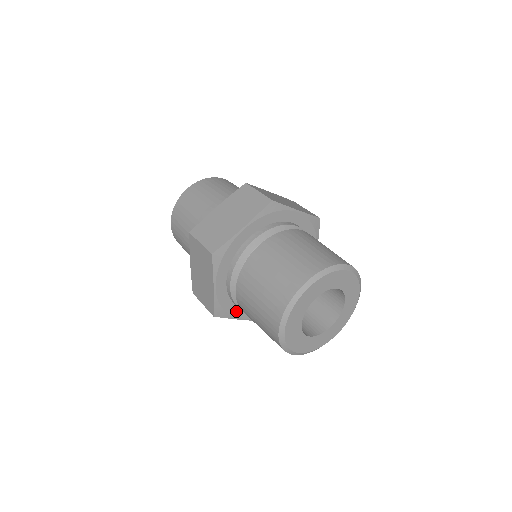
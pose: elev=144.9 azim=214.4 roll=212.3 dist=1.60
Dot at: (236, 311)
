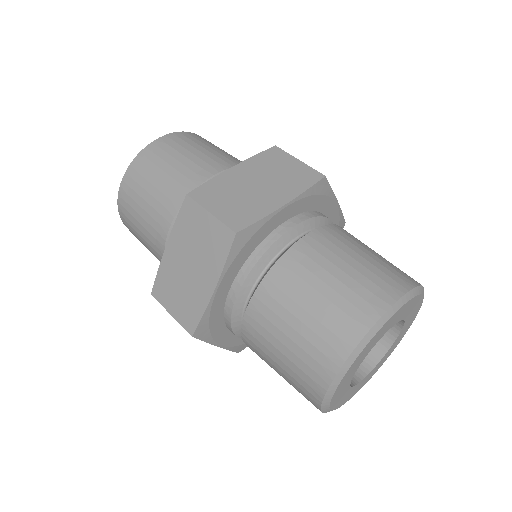
Dot at: occluded
